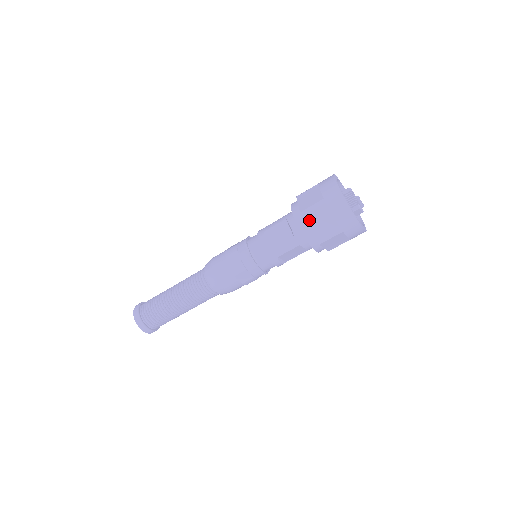
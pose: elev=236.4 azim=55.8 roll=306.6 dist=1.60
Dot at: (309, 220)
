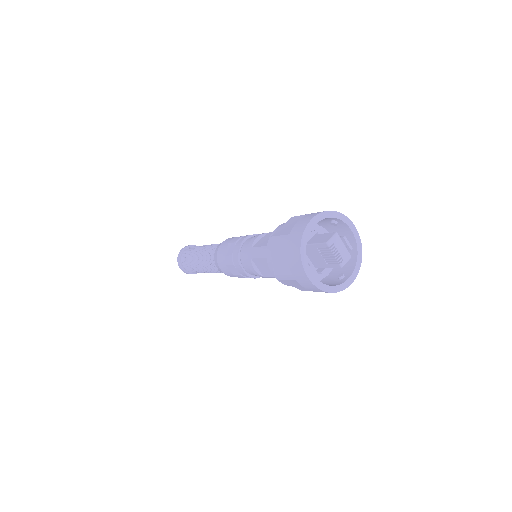
Dot at: (286, 282)
